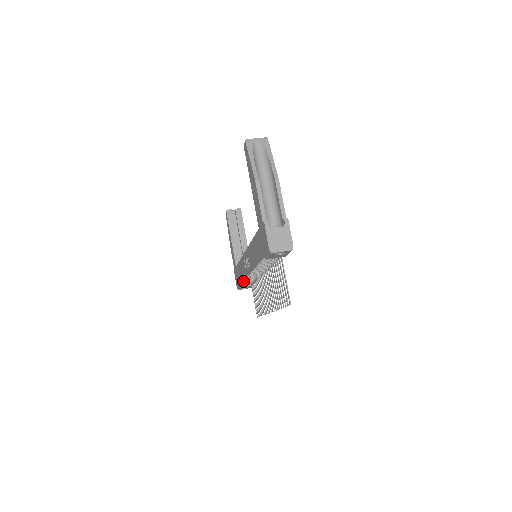
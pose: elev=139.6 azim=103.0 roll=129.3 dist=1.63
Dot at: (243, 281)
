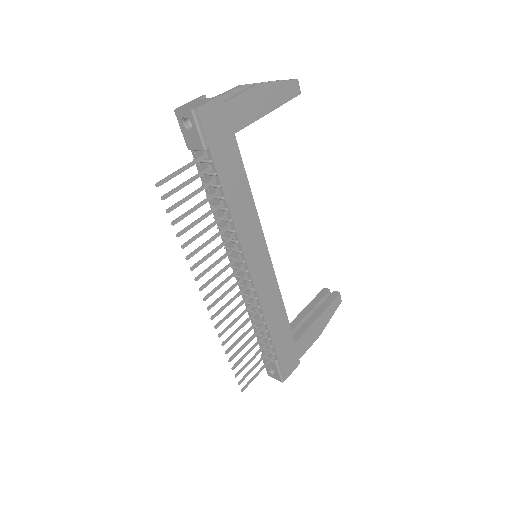
Dot at: (252, 322)
